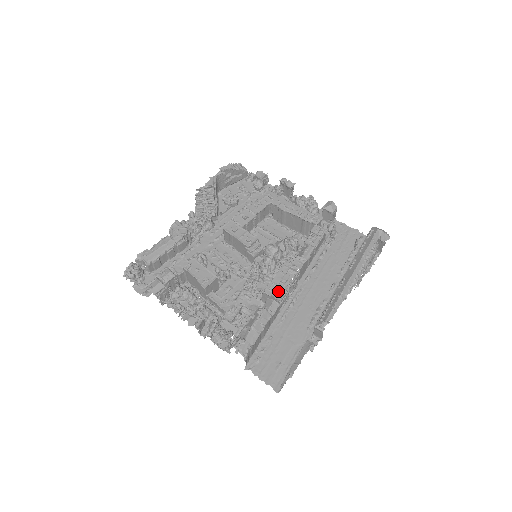
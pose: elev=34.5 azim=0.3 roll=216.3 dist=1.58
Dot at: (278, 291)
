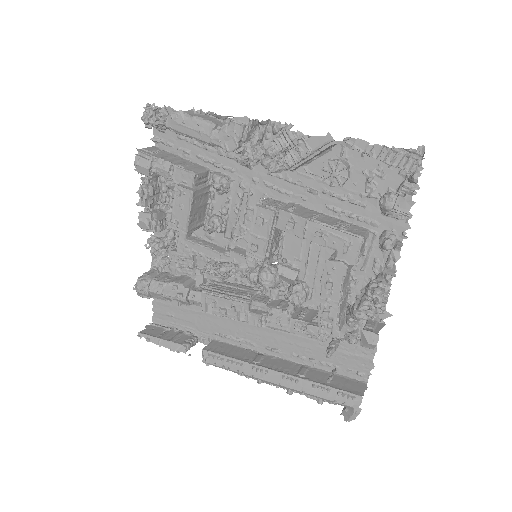
Dot at: (209, 308)
